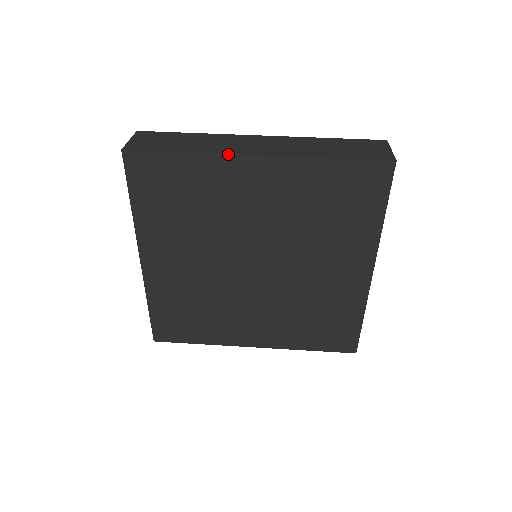
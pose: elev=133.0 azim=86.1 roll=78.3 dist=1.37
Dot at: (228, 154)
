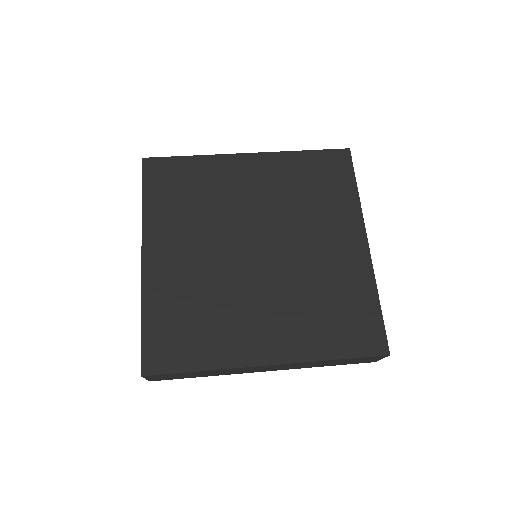
Dot at: (226, 154)
